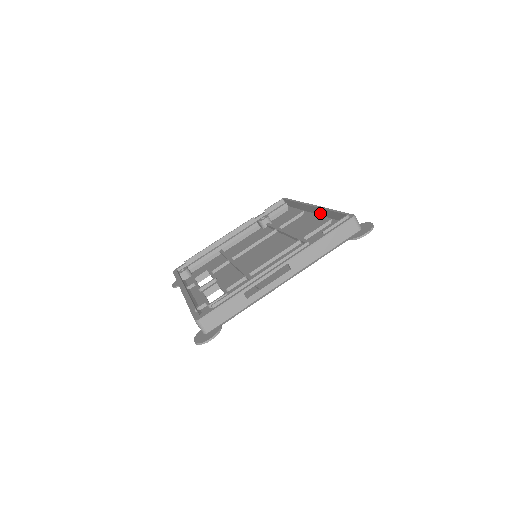
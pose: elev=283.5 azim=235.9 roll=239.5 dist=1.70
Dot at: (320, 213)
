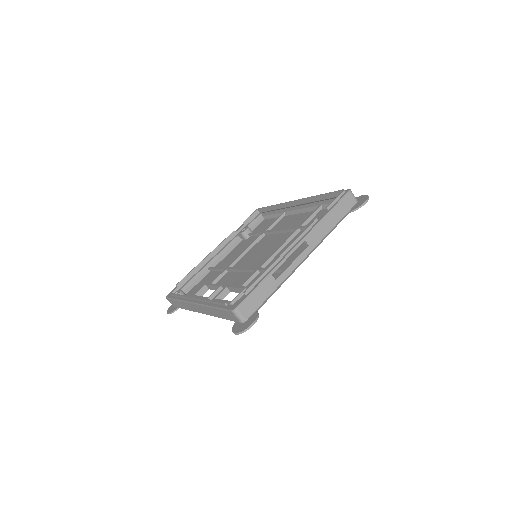
Dot at: (306, 205)
